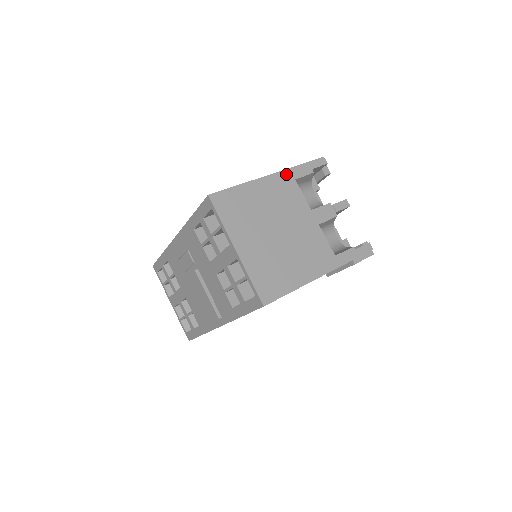
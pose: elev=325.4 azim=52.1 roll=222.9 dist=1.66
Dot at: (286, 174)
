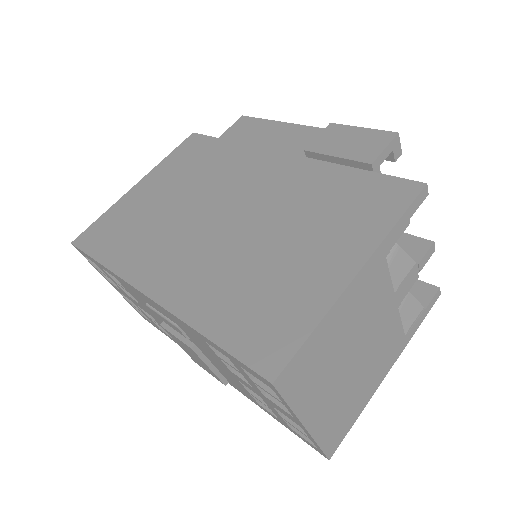
Dot at: (376, 257)
